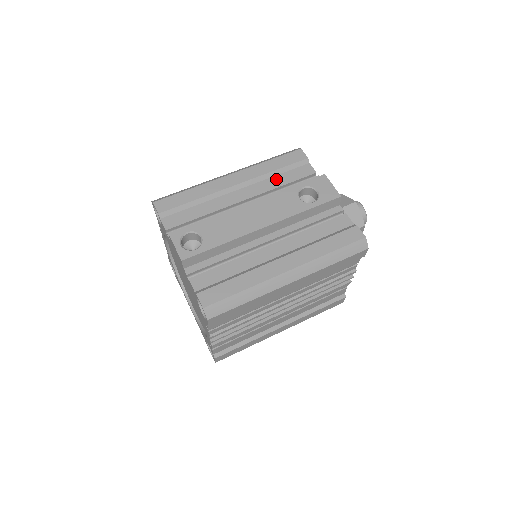
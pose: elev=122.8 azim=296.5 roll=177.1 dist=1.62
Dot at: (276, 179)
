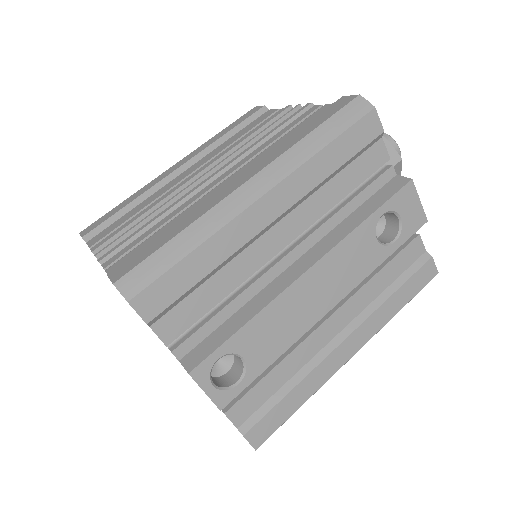
Dot at: (333, 186)
